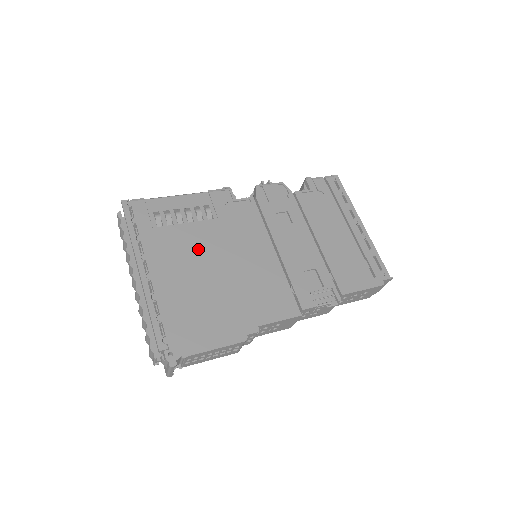
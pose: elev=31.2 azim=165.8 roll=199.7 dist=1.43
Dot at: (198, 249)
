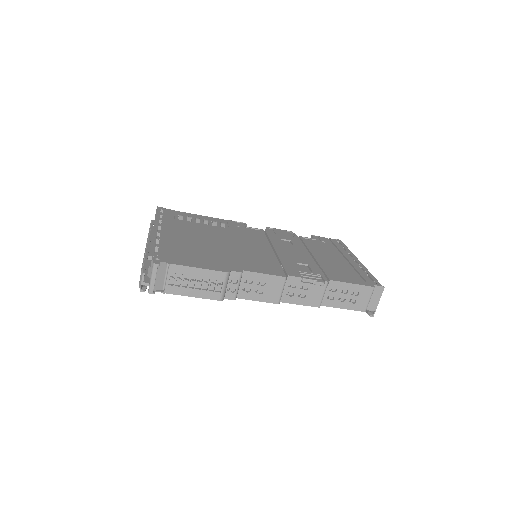
Dot at: (206, 233)
